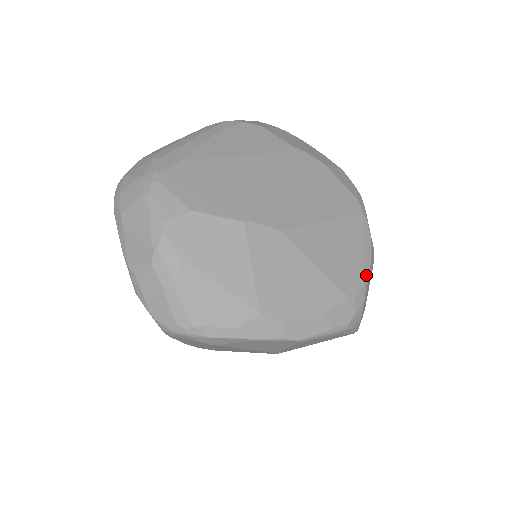
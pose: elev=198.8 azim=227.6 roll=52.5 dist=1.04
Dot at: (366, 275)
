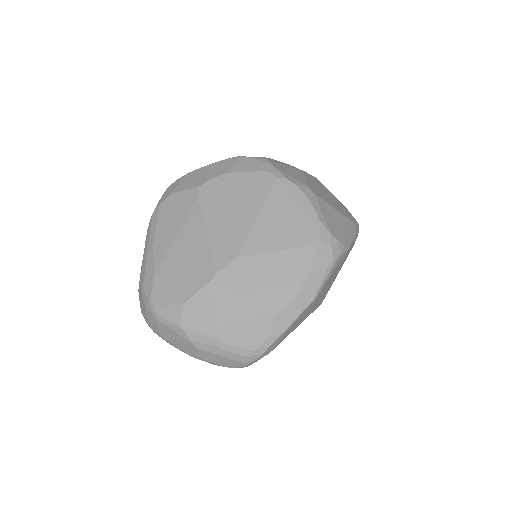
Dot at: (315, 216)
